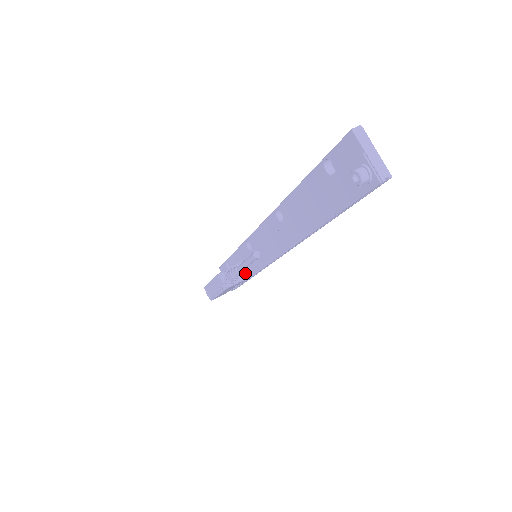
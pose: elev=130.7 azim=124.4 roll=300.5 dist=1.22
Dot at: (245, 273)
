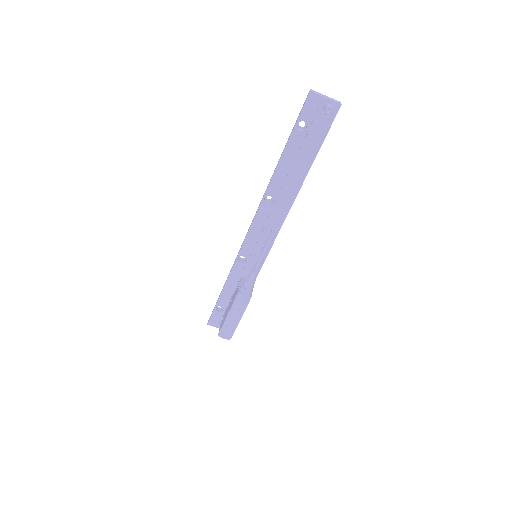
Dot at: occluded
